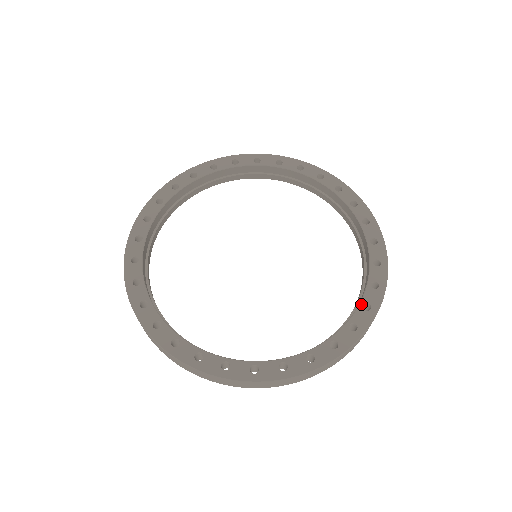
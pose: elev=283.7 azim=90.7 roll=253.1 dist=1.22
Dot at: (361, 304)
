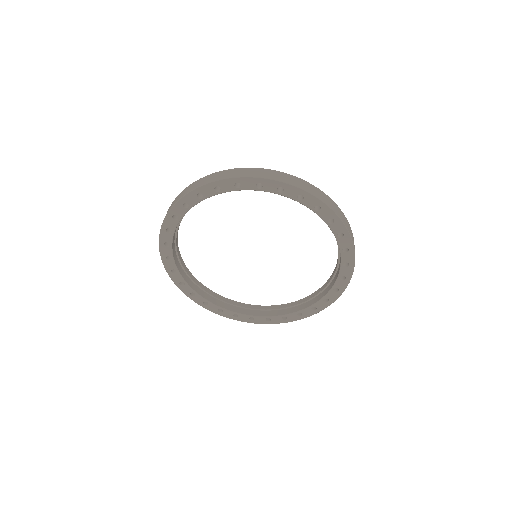
Dot at: (311, 307)
